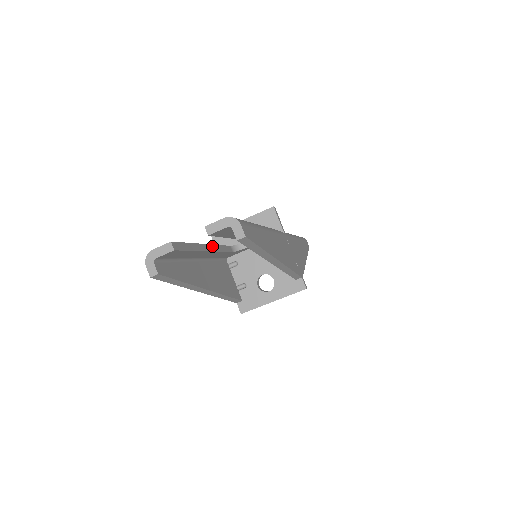
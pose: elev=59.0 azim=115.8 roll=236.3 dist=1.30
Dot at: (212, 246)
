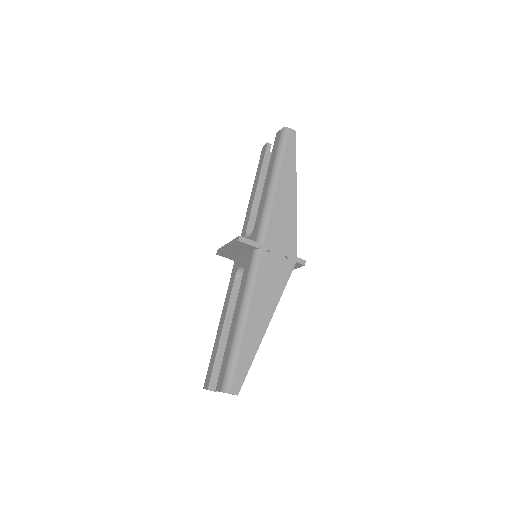
Dot at: (225, 320)
